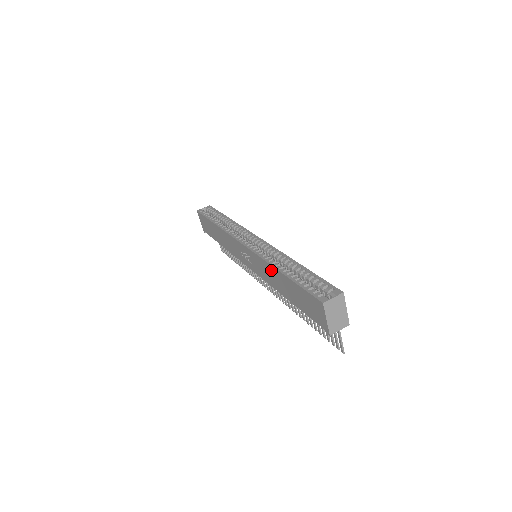
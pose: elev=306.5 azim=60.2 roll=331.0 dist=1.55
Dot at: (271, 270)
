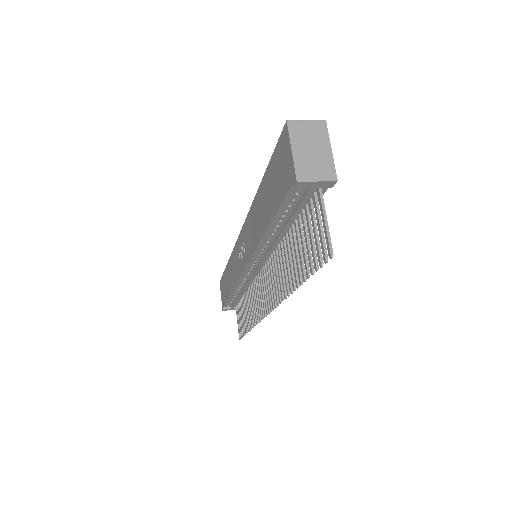
Dot at: (254, 209)
